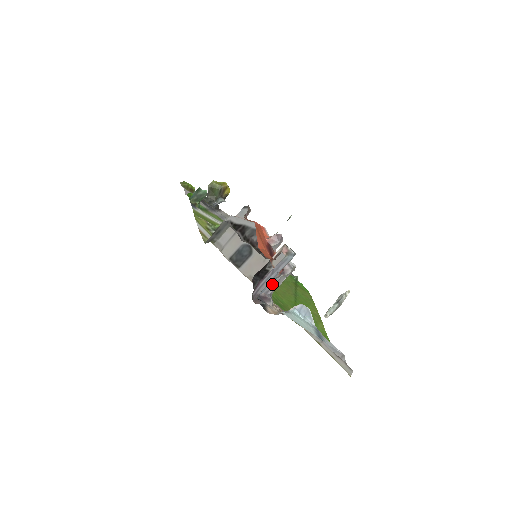
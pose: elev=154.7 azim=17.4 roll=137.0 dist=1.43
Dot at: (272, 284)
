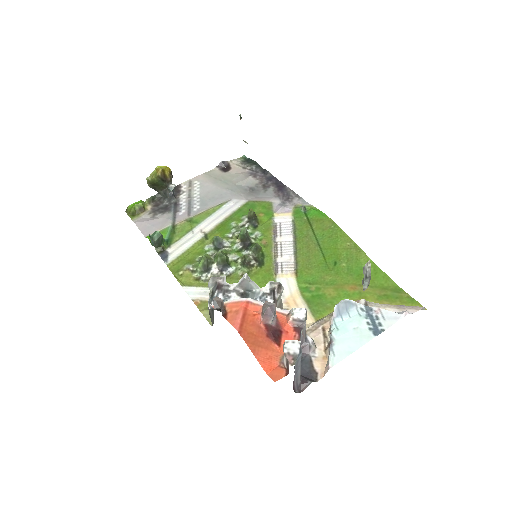
Dot at: occluded
